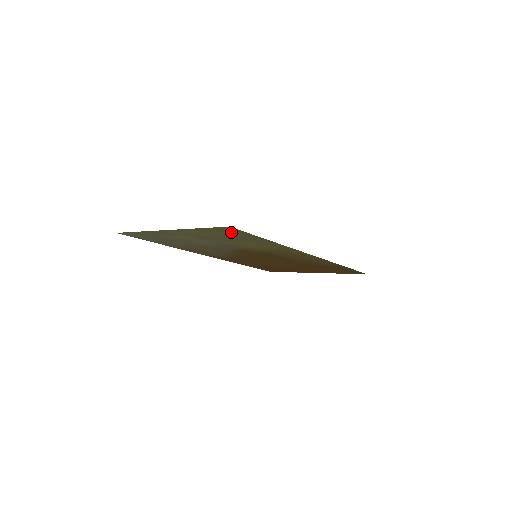
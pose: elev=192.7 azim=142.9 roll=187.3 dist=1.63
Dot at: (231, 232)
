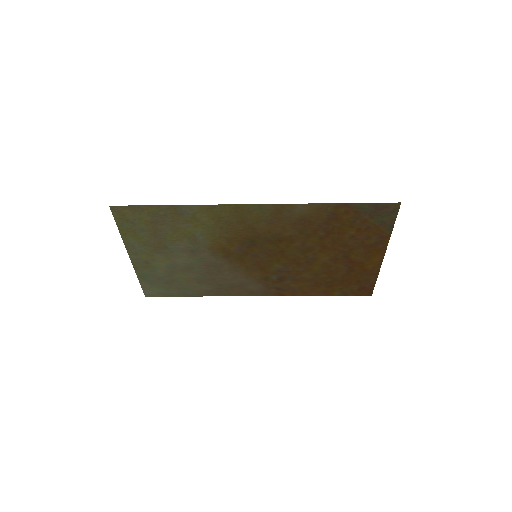
Dot at: (133, 216)
